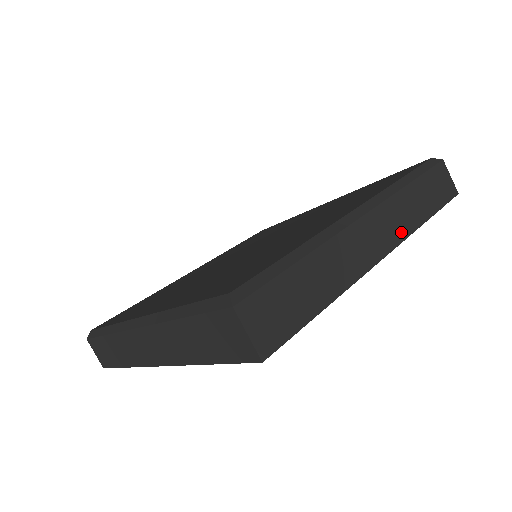
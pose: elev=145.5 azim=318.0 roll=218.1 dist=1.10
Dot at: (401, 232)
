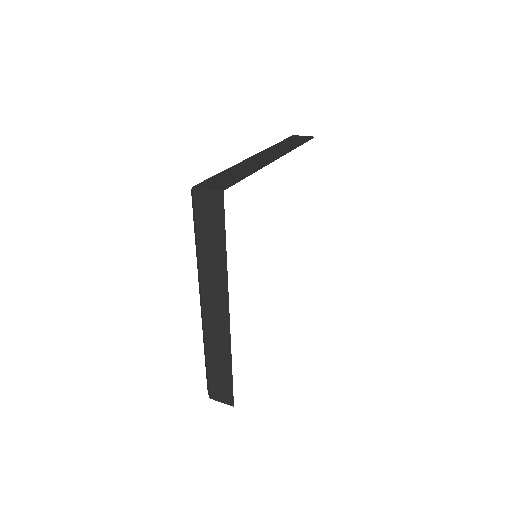
Dot at: (283, 152)
